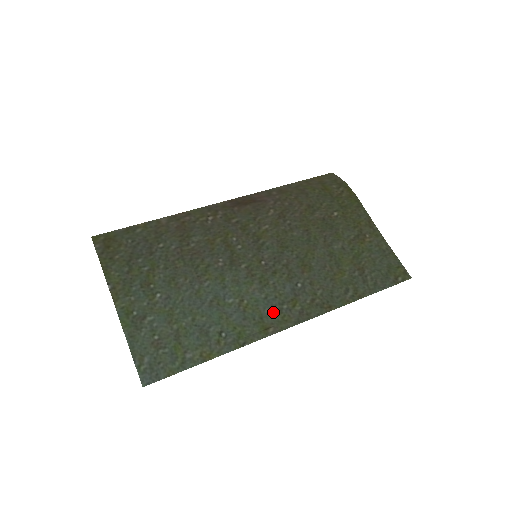
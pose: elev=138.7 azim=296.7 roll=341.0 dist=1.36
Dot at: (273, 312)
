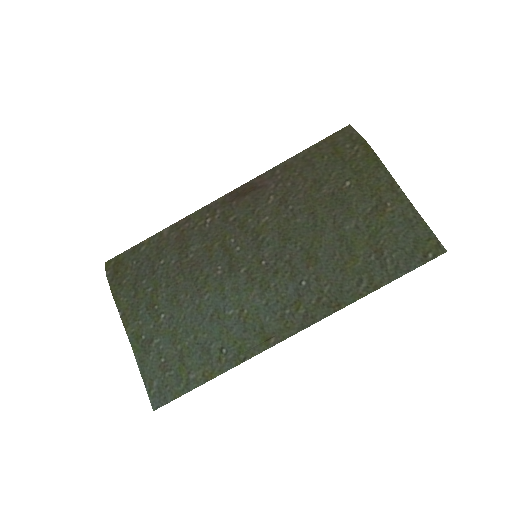
Dot at: (274, 319)
